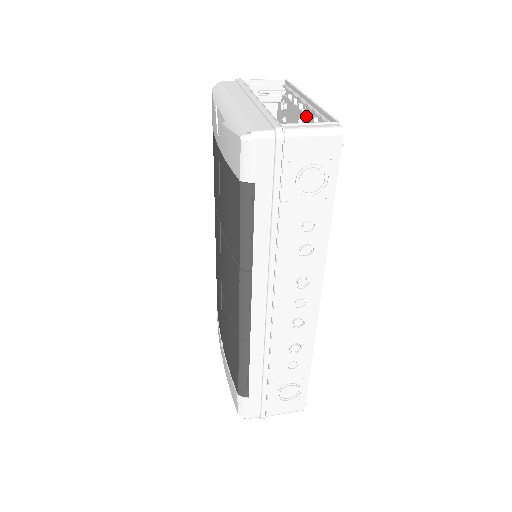
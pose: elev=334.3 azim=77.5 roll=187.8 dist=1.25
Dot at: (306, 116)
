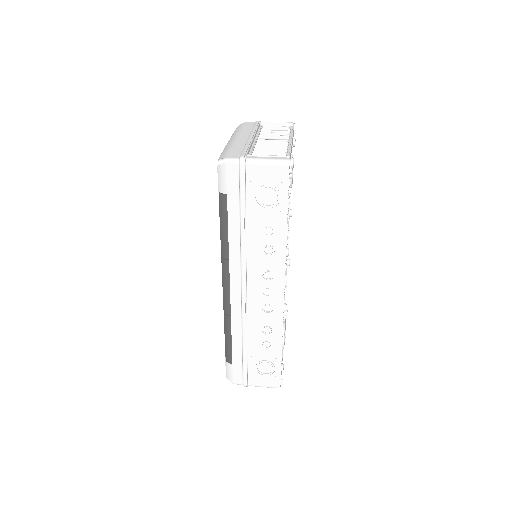
Dot at: occluded
